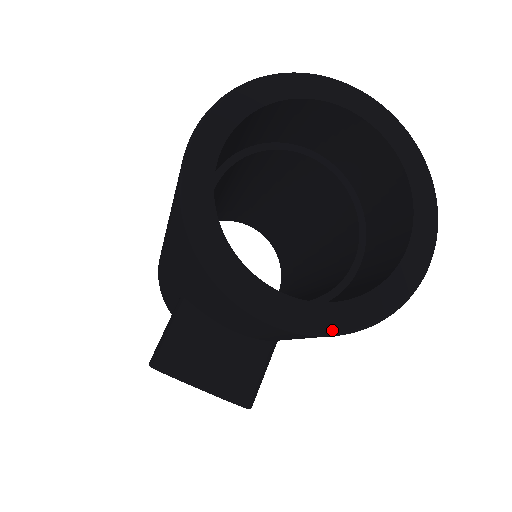
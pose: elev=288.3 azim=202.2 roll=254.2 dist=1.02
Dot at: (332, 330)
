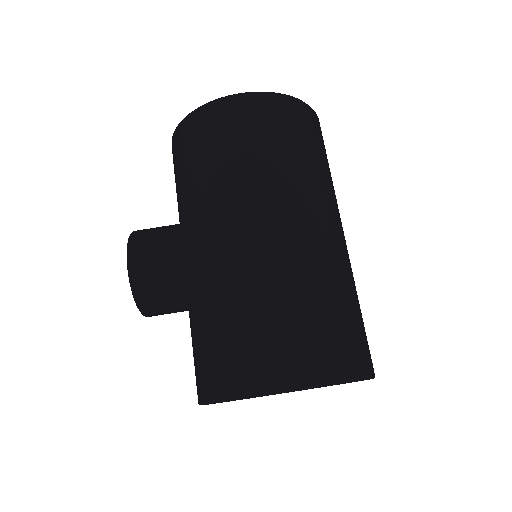
Dot at: occluded
